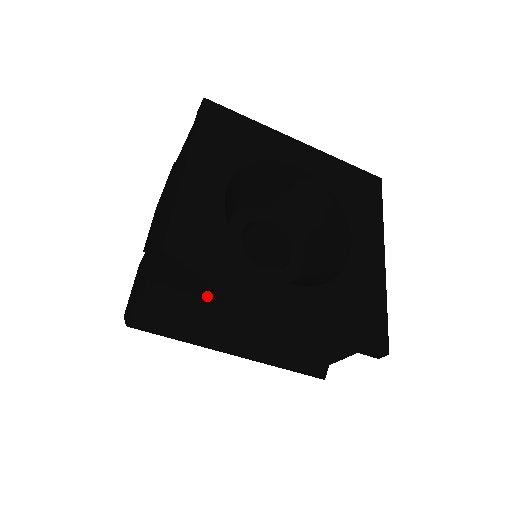
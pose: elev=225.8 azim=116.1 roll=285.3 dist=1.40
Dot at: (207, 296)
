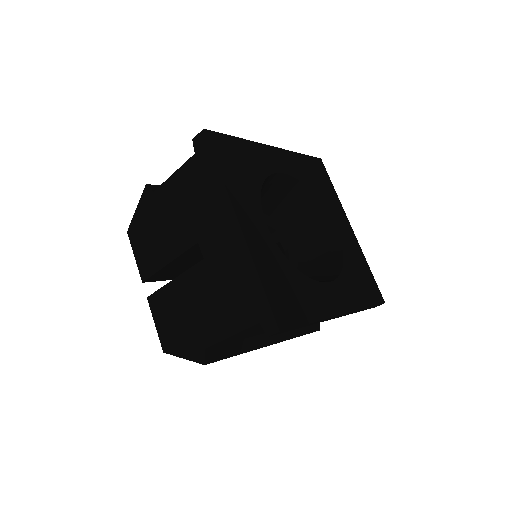
Dot at: (306, 322)
